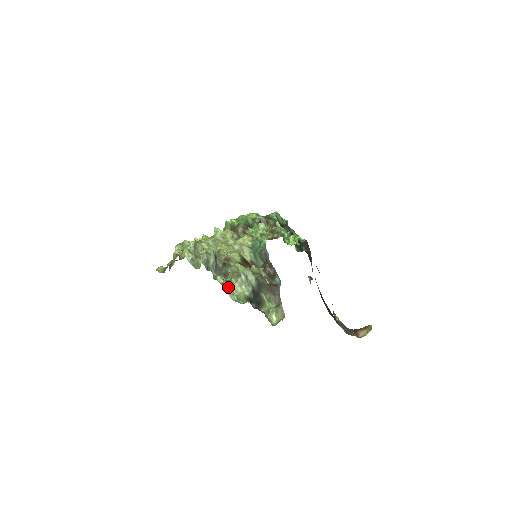
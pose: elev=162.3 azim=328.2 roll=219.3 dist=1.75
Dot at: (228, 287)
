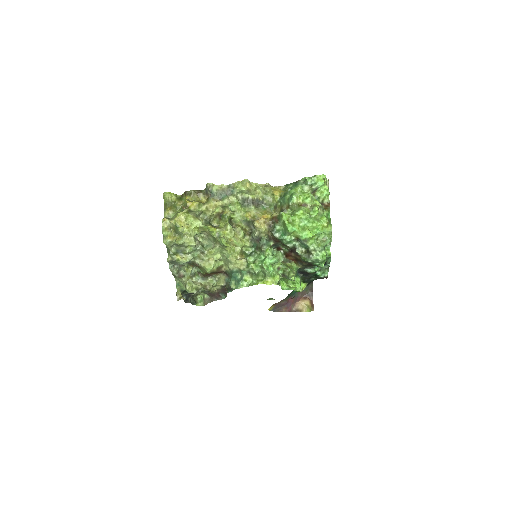
Dot at: (177, 278)
